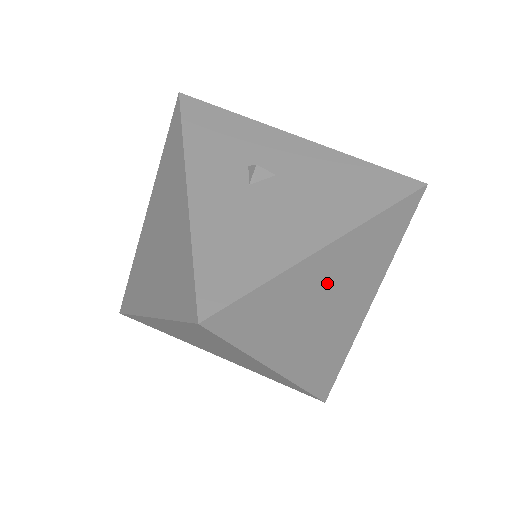
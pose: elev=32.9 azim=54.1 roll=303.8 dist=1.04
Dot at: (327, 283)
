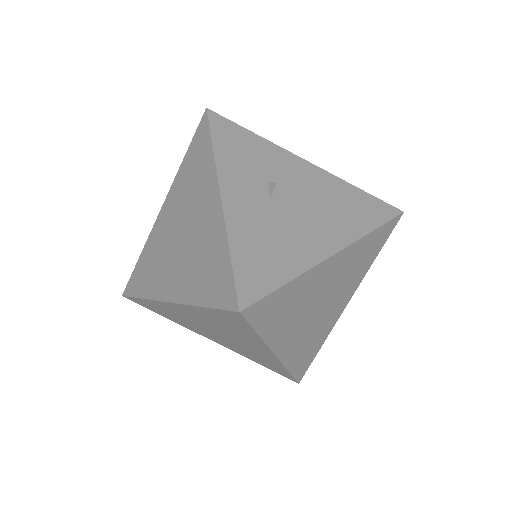
Dot at: (324, 285)
